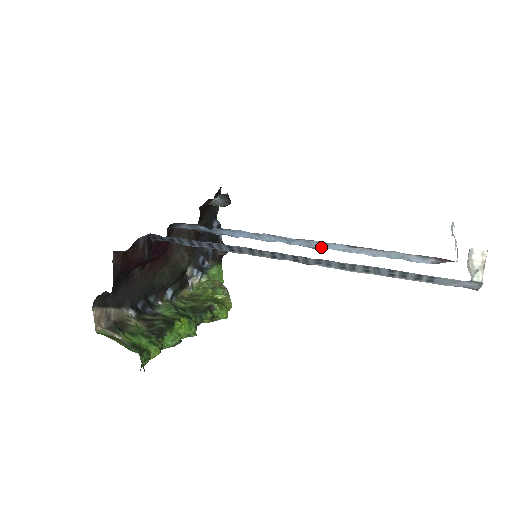
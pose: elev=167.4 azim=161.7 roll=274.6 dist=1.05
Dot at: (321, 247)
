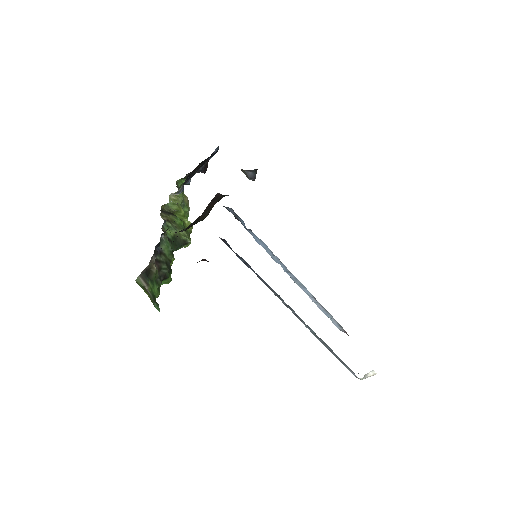
Dot at: (300, 286)
